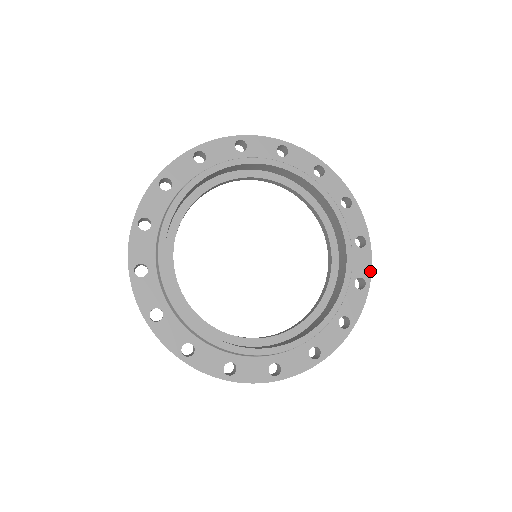
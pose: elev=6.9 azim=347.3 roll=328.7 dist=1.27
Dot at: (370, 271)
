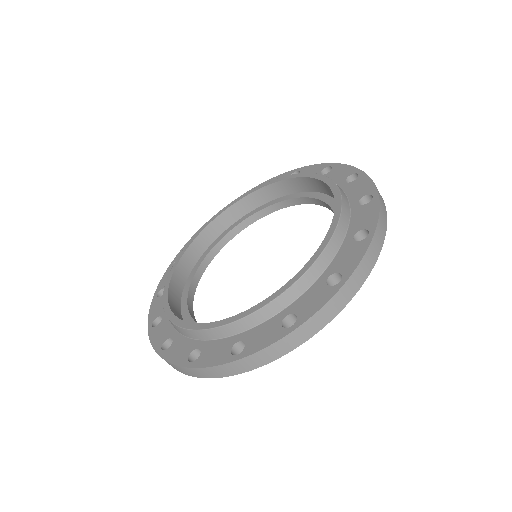
Dot at: (321, 165)
